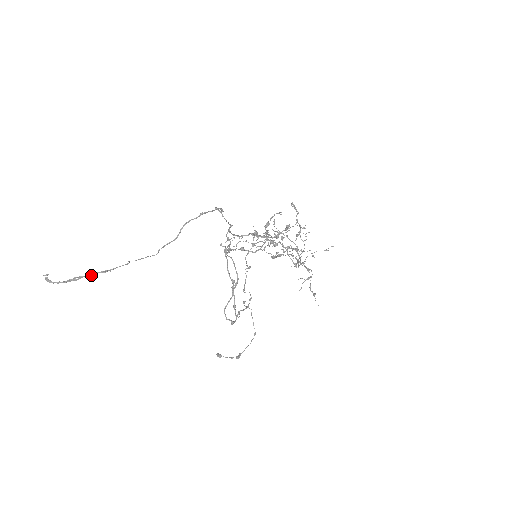
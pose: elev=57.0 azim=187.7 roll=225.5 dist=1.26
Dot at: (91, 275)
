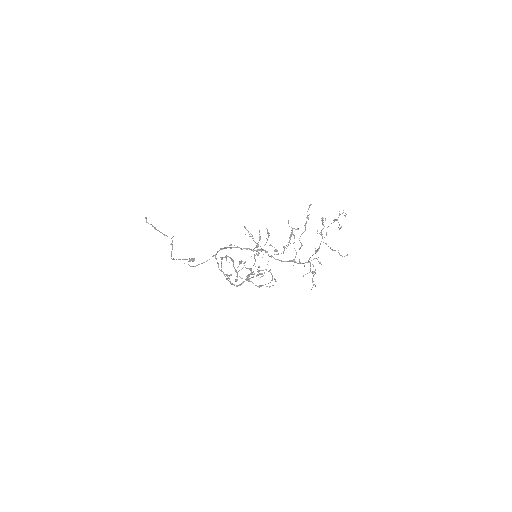
Dot at: (160, 232)
